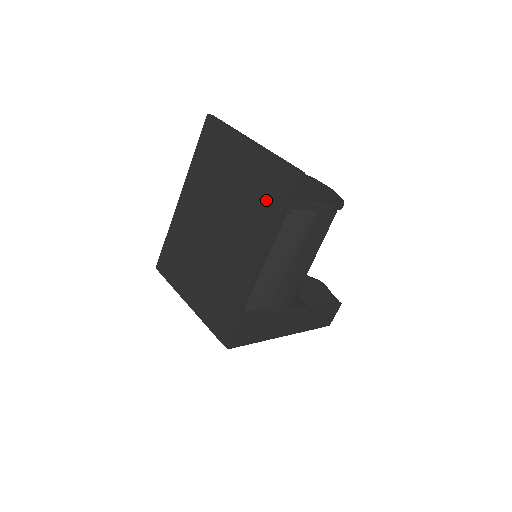
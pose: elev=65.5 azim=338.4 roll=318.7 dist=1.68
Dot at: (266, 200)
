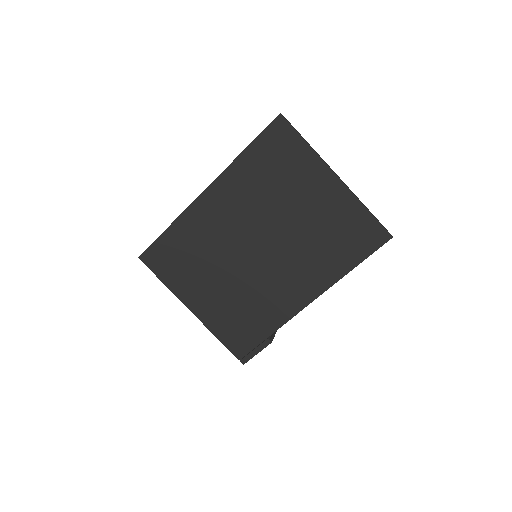
Dot at: (341, 247)
